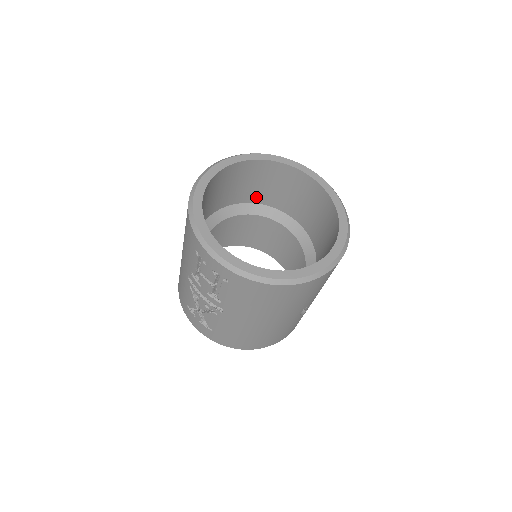
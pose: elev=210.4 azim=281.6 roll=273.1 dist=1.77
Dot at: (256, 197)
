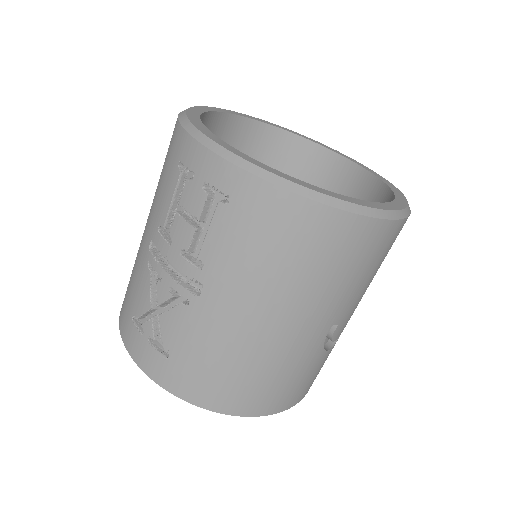
Dot at: occluded
